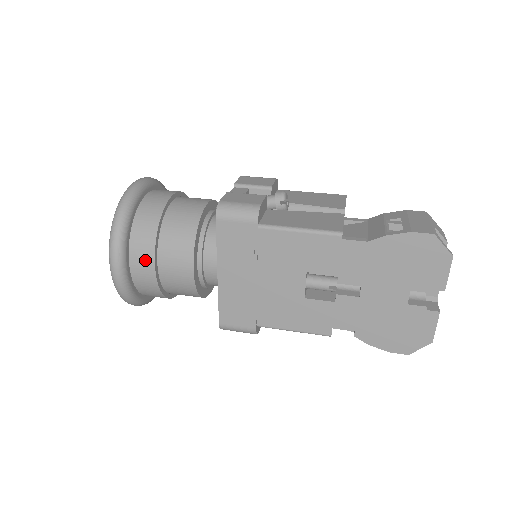
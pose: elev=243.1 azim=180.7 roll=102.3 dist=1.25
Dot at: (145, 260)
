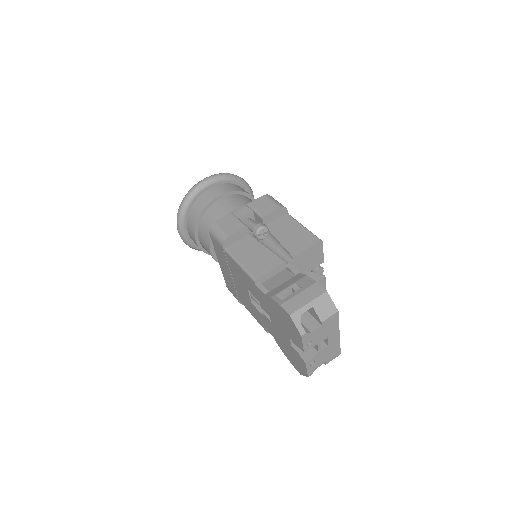
Dot at: (192, 234)
